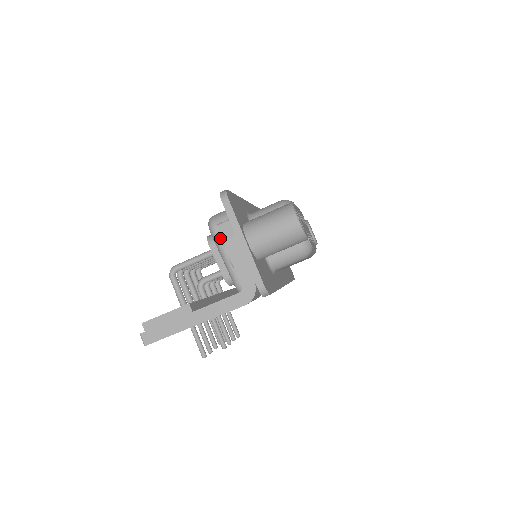
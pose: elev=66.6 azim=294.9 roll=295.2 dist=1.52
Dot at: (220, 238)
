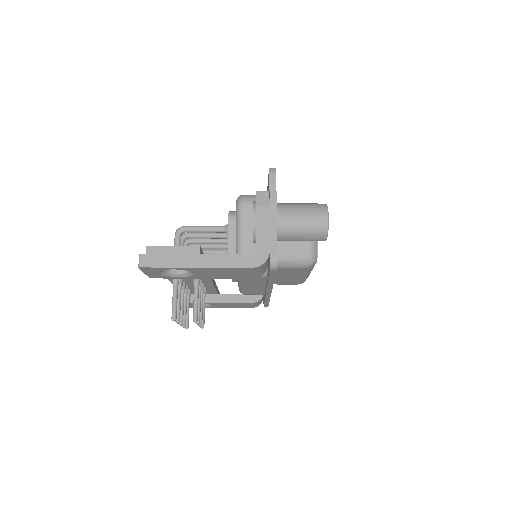
Dot at: (253, 204)
